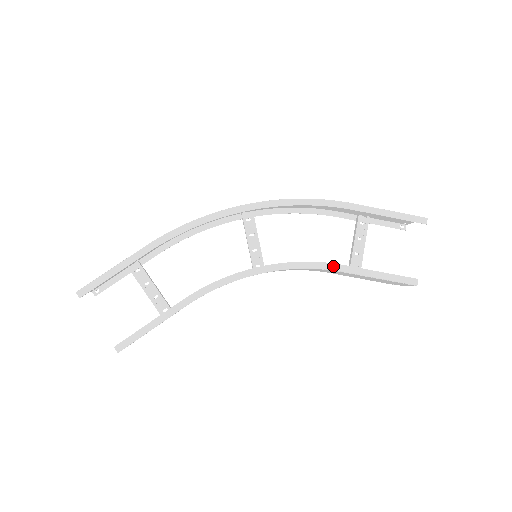
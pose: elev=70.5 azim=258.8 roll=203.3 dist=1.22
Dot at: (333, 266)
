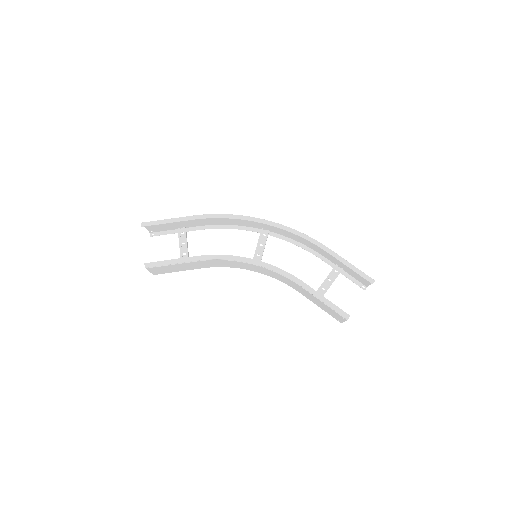
Dot at: (298, 281)
